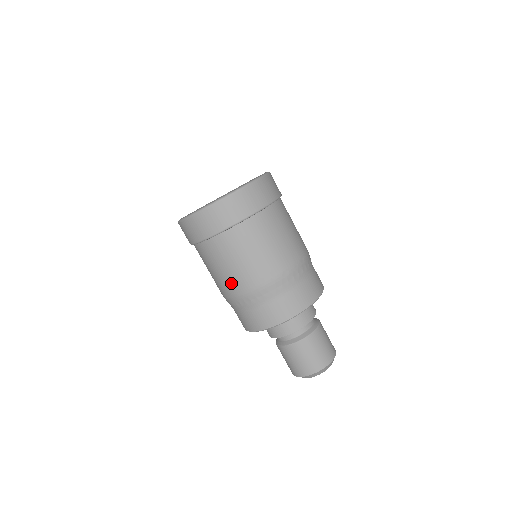
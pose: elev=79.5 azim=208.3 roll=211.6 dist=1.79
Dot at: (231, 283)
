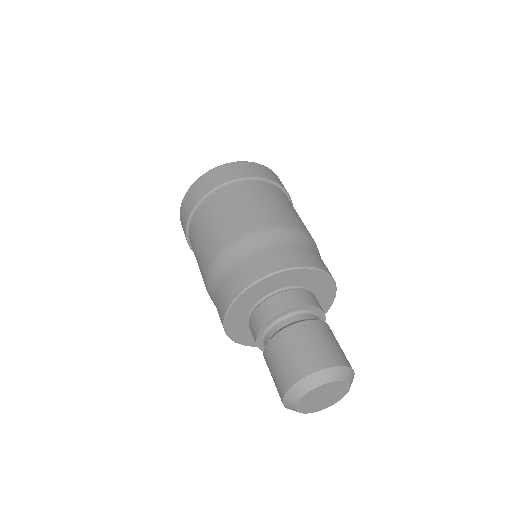
Dot at: (219, 237)
